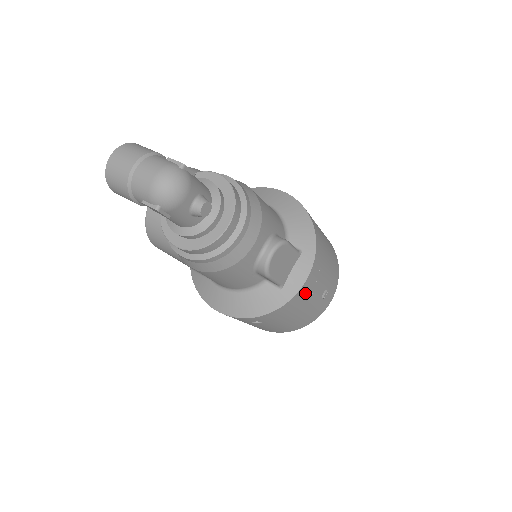
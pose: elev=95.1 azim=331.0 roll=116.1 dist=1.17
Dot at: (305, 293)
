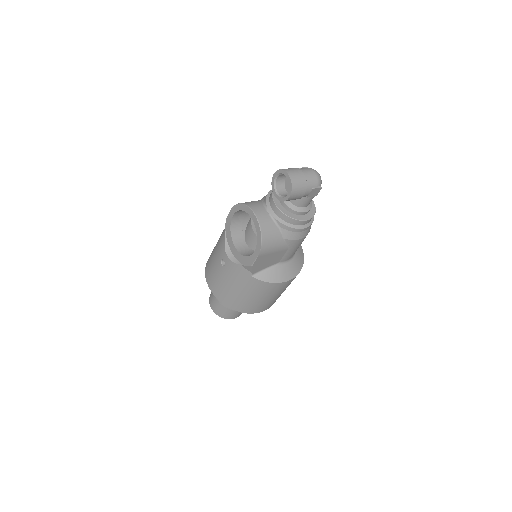
Dot at: occluded
